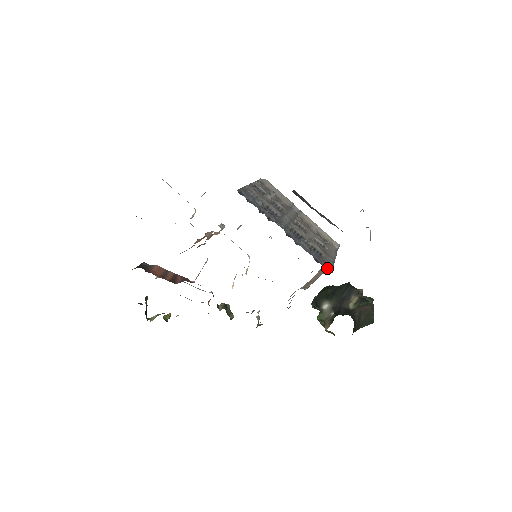
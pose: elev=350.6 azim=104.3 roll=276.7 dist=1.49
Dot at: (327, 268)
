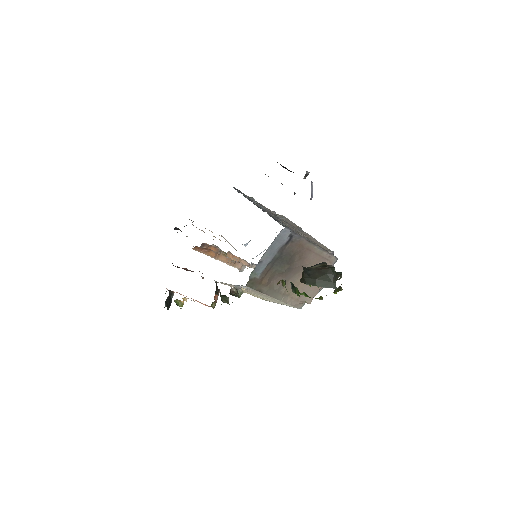
Dot at: (282, 223)
